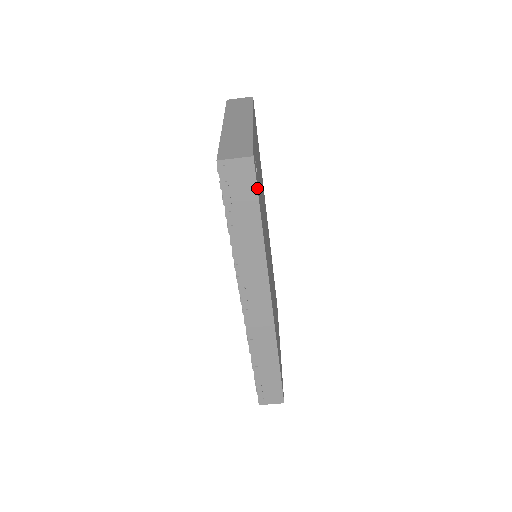
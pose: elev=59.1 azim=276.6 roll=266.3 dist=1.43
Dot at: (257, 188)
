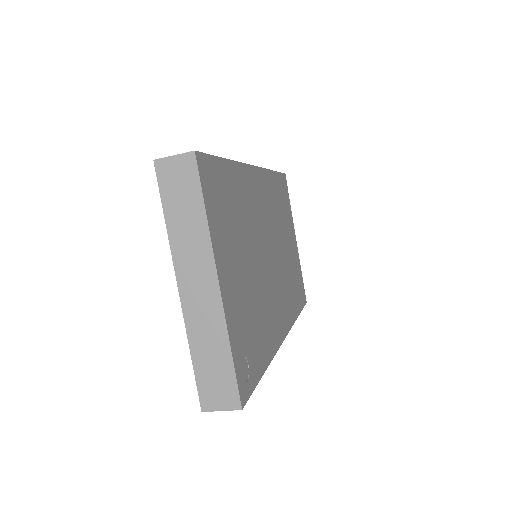
Dot at: (252, 392)
